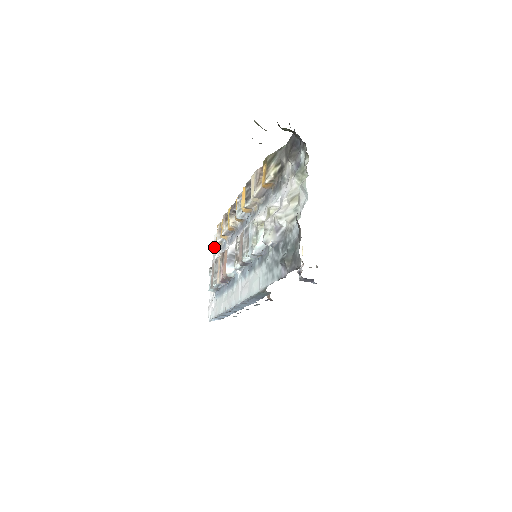
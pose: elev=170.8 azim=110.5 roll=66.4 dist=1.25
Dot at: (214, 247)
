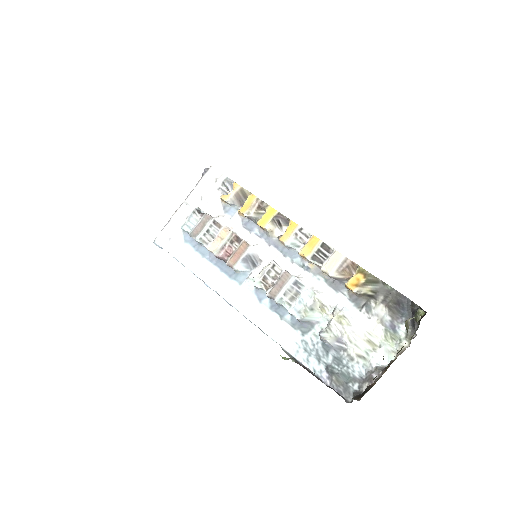
Dot at: (205, 180)
